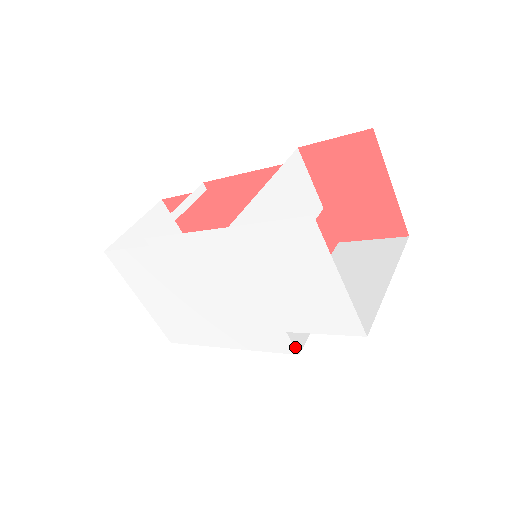
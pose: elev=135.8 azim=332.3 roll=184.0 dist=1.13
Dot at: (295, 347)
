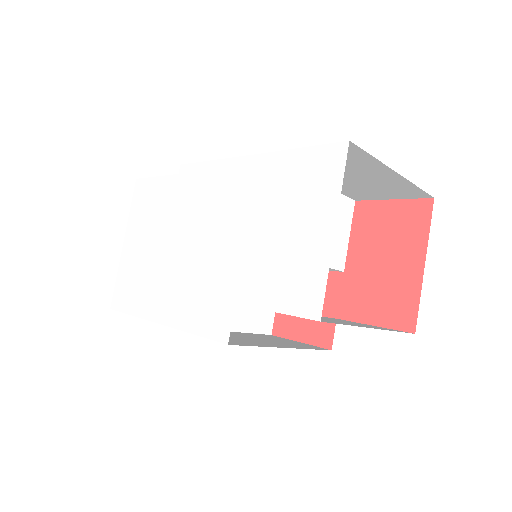
Dot at: (229, 342)
